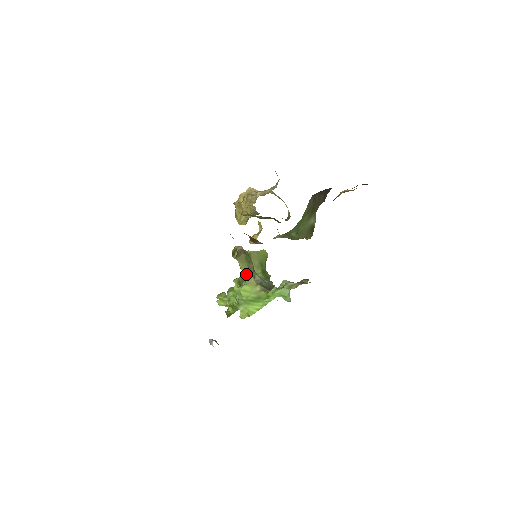
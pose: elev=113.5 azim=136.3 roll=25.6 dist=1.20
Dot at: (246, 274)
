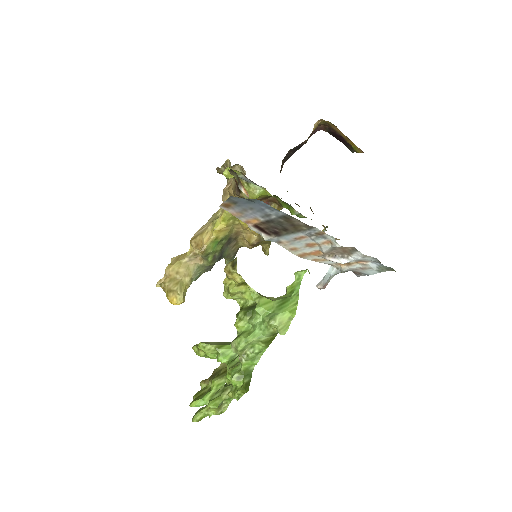
Dot at: (253, 290)
